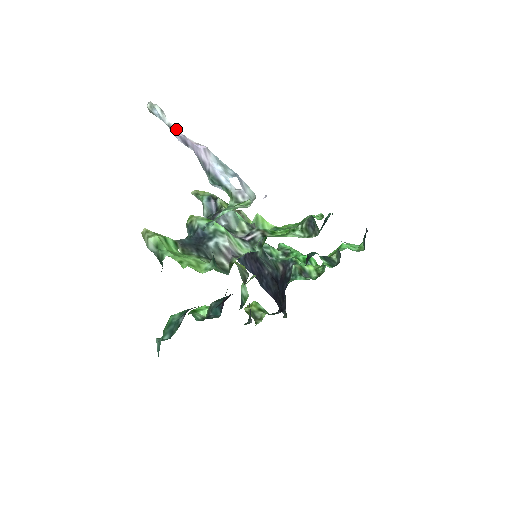
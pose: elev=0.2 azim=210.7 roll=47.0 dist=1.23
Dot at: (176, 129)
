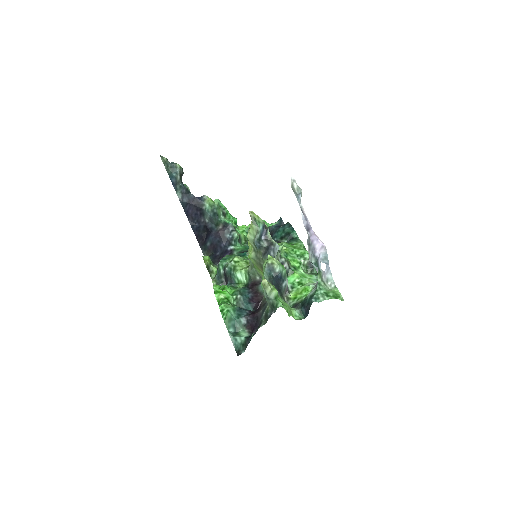
Dot at: (305, 215)
